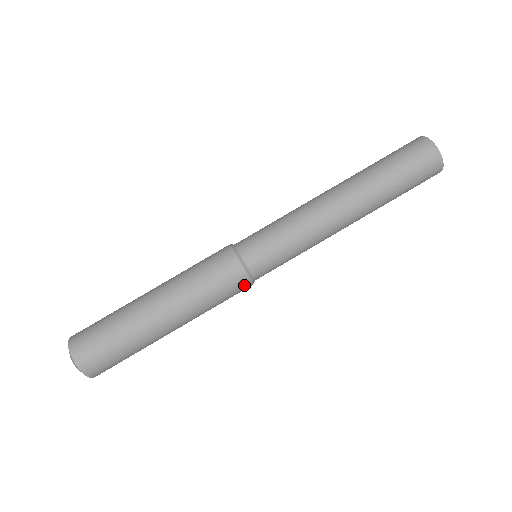
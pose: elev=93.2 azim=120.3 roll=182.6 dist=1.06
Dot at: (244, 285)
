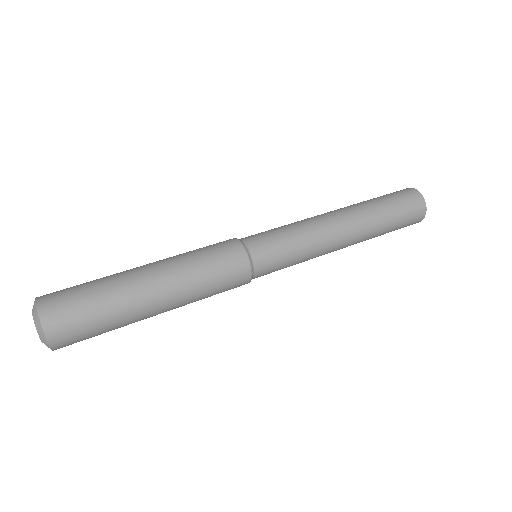
Dot at: (244, 281)
